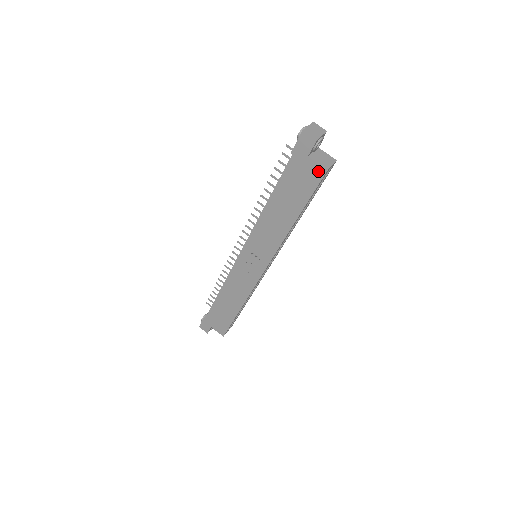
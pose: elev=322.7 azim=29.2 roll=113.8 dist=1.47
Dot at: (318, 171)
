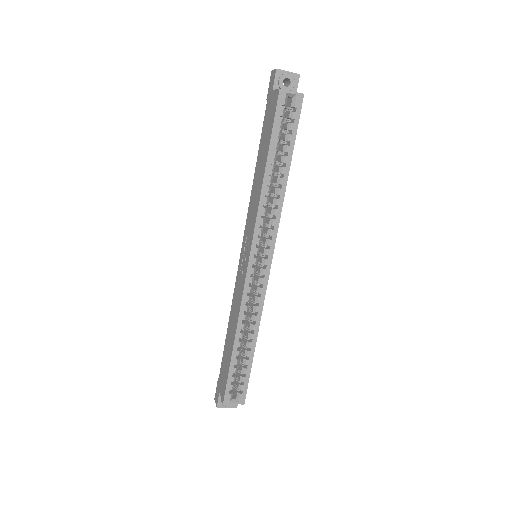
Dot at: (276, 97)
